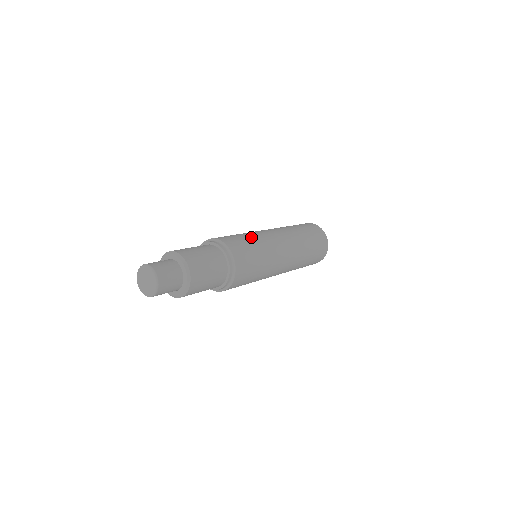
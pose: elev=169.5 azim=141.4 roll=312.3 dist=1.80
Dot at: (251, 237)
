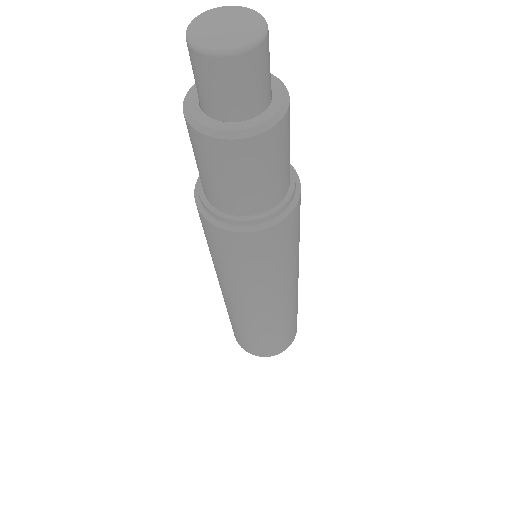
Dot at: occluded
